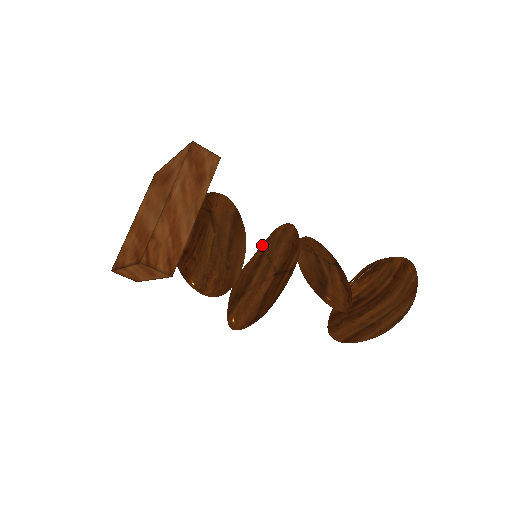
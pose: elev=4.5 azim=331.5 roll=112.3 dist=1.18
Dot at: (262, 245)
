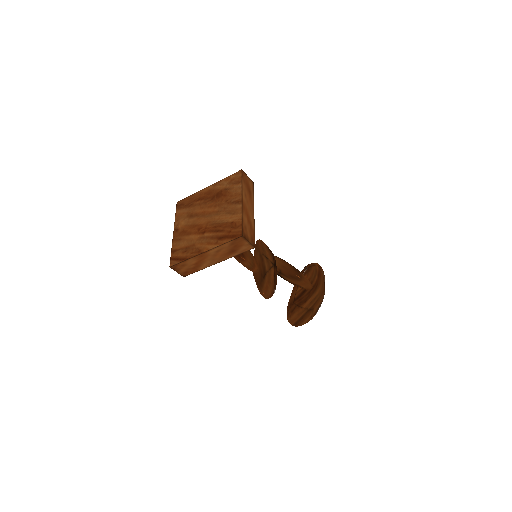
Dot at: (256, 250)
